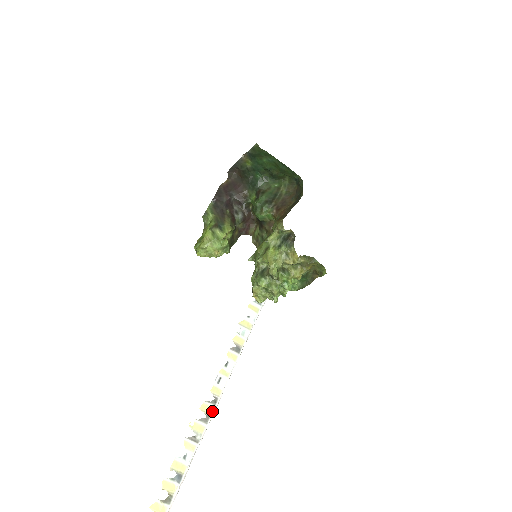
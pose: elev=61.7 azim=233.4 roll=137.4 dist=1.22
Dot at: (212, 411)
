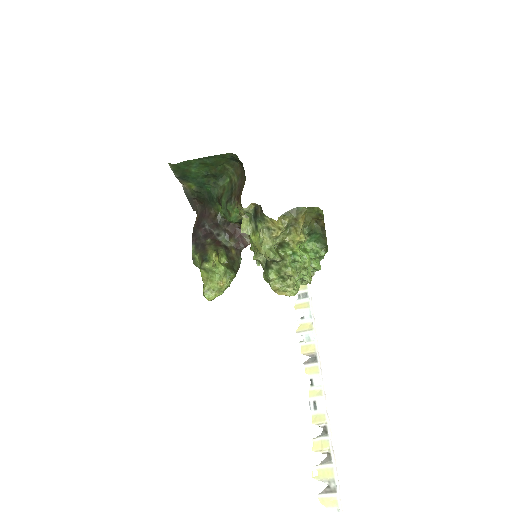
Dot at: (328, 444)
